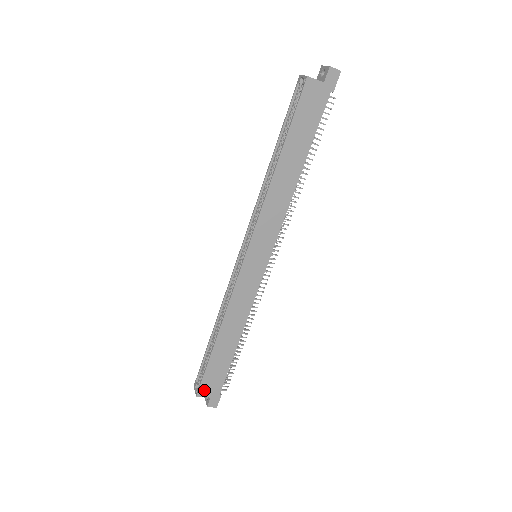
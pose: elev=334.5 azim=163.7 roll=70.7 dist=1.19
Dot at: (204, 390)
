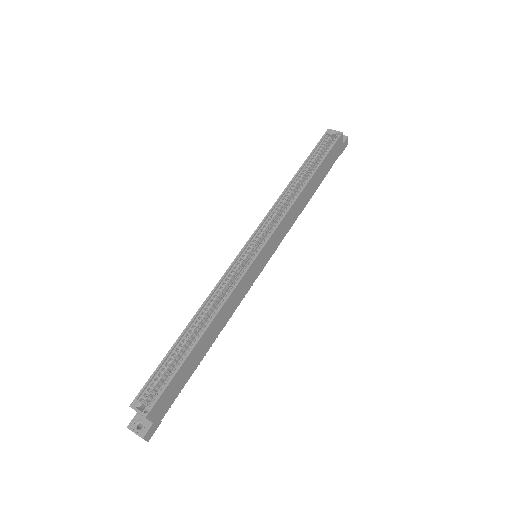
Dot at: (156, 409)
